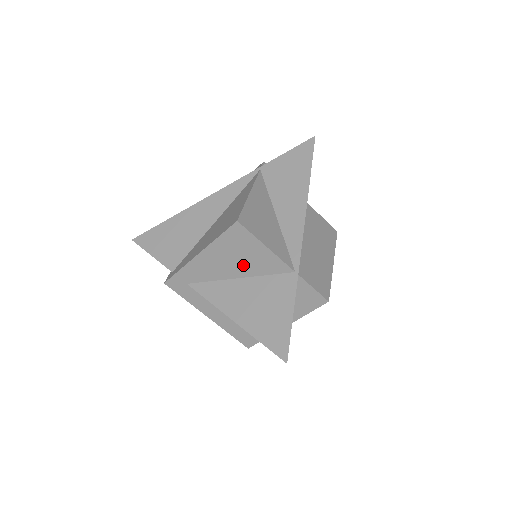
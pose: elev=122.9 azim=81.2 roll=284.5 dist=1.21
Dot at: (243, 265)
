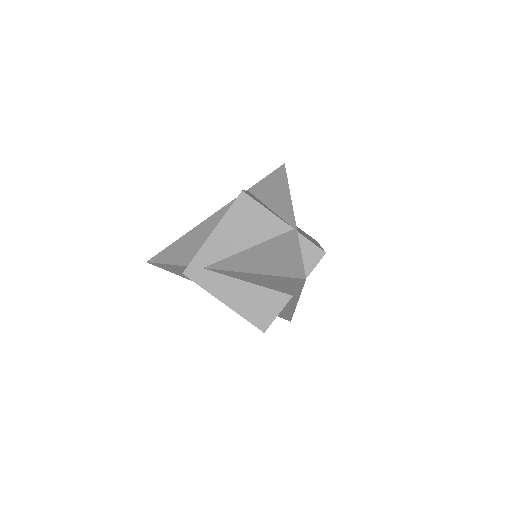
Dot at: (251, 233)
